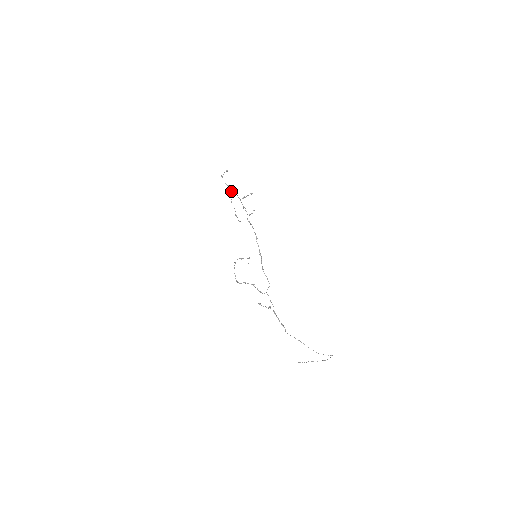
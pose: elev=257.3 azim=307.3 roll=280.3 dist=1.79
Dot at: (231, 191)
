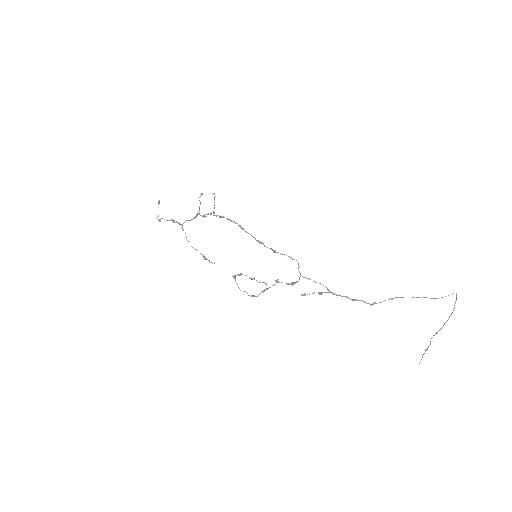
Dot at: occluded
